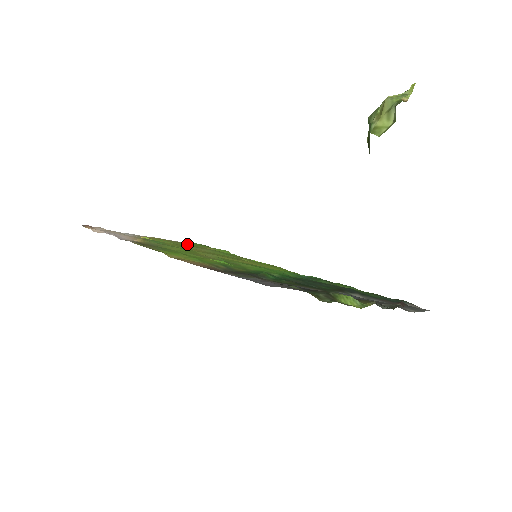
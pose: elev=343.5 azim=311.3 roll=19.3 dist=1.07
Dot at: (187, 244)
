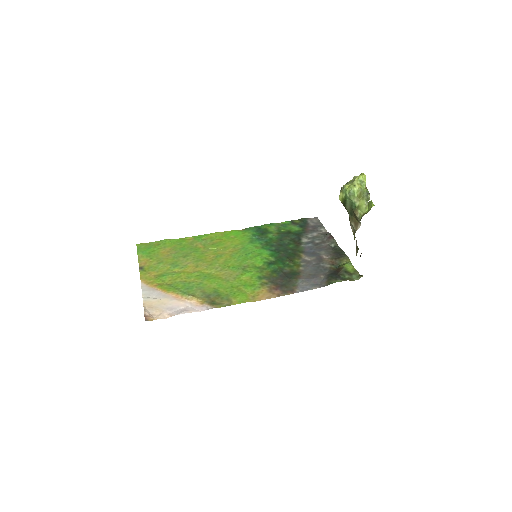
Dot at: (160, 262)
